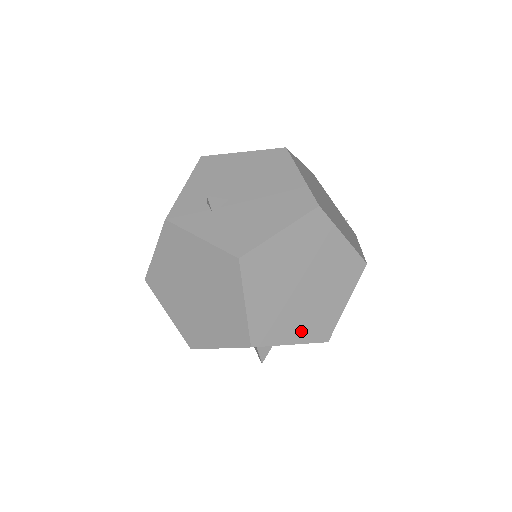
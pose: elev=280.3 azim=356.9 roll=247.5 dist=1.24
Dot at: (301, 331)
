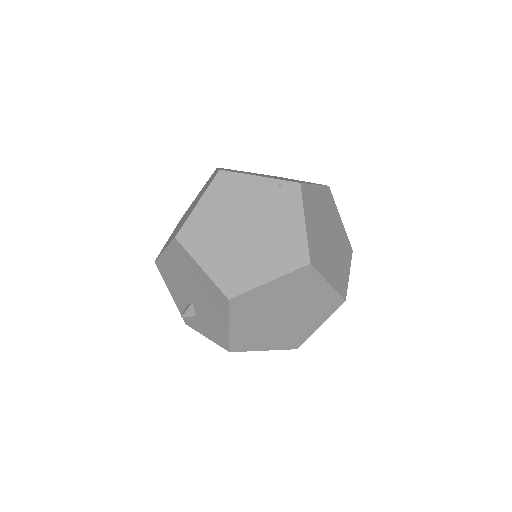
Dot at: (317, 319)
